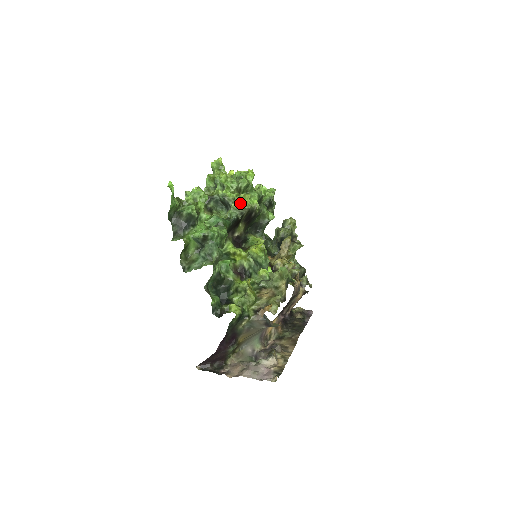
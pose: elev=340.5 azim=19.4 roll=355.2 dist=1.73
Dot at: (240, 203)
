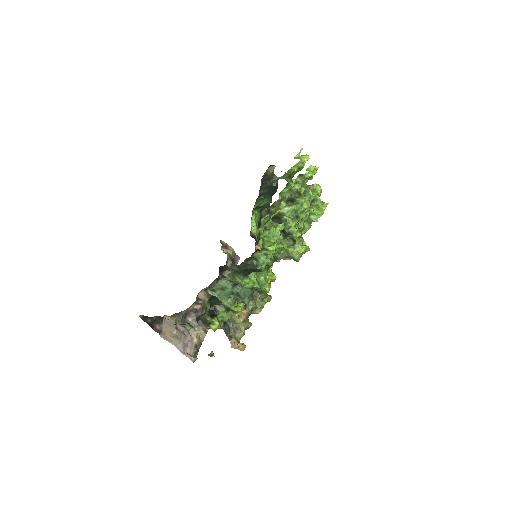
Dot at: (297, 254)
